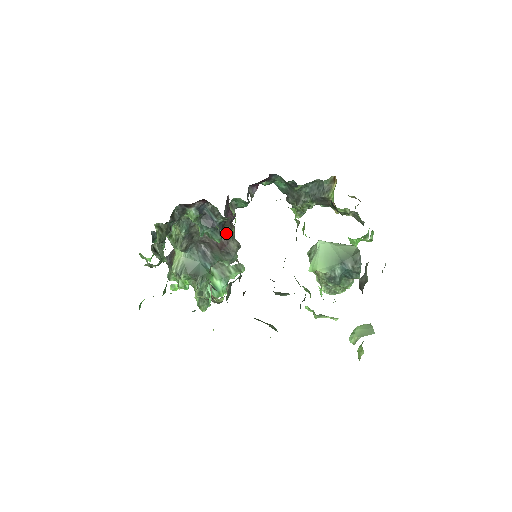
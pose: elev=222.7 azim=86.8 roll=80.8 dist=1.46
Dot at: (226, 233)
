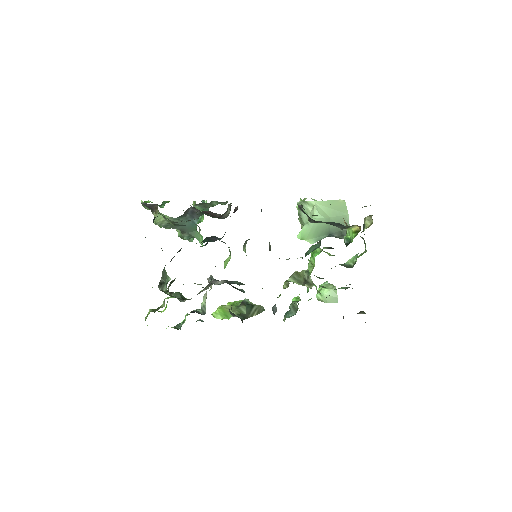
Dot at: occluded
